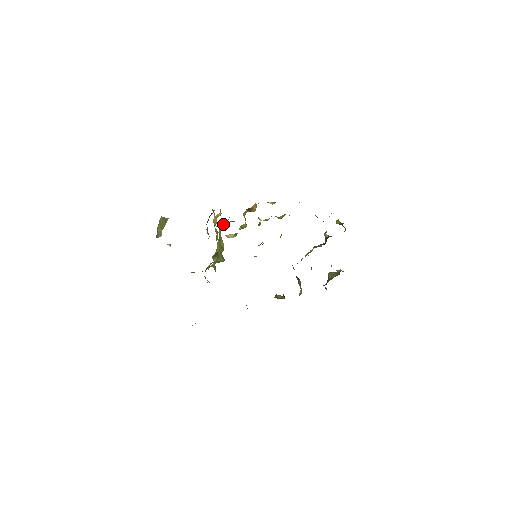
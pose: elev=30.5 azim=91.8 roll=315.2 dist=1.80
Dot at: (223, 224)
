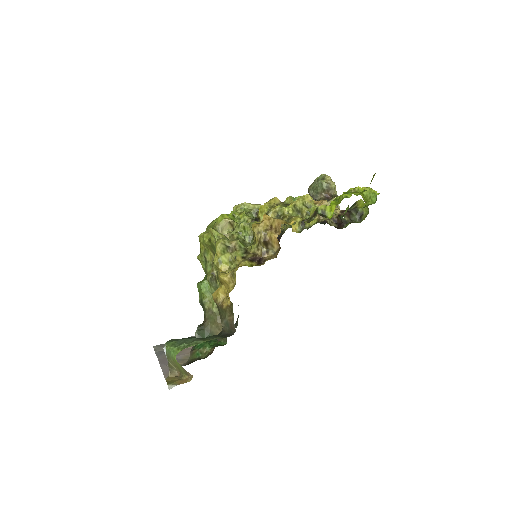
Dot at: (226, 256)
